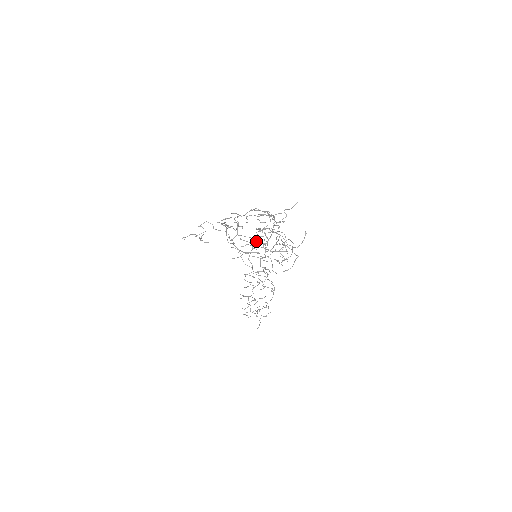
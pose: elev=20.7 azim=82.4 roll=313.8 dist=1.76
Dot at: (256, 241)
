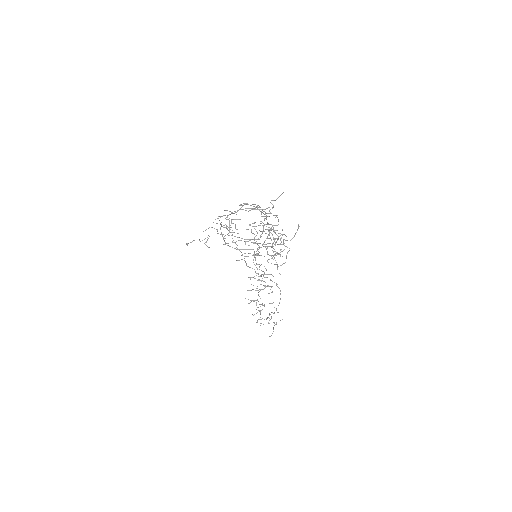
Dot at: (259, 243)
